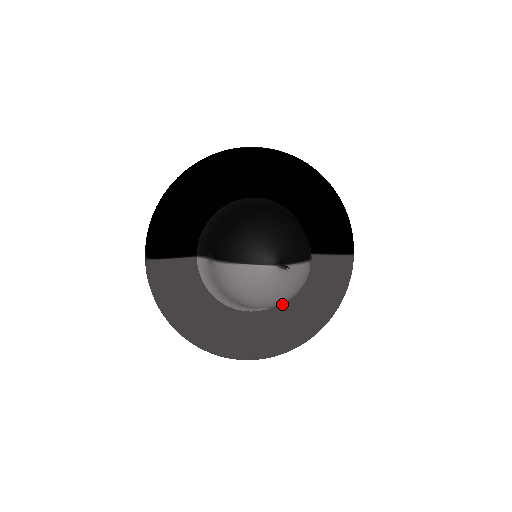
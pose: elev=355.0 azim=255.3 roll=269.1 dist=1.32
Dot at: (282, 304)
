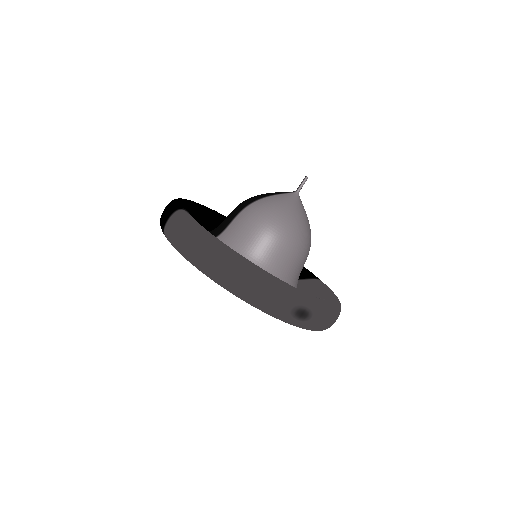
Dot at: occluded
